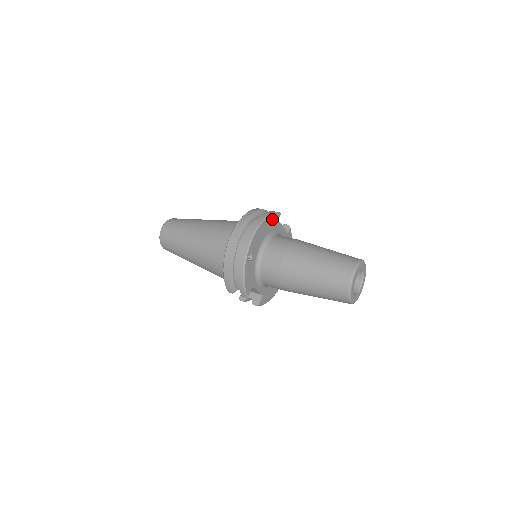
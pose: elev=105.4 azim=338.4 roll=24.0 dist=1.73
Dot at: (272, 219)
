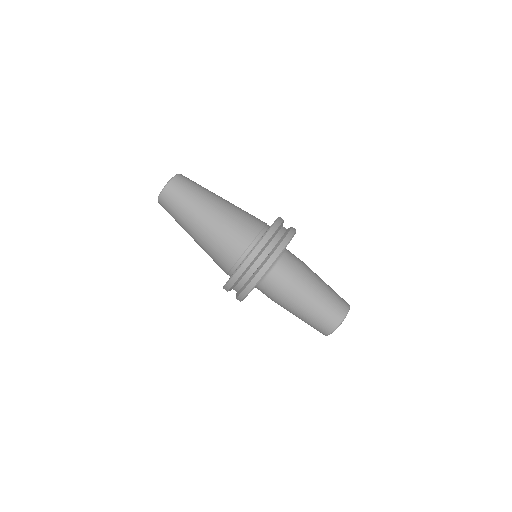
Dot at: occluded
